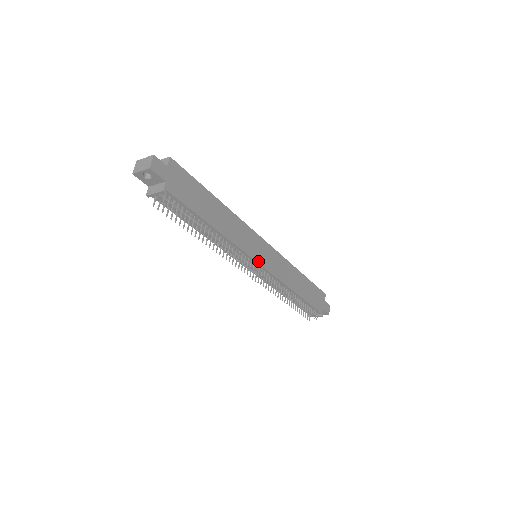
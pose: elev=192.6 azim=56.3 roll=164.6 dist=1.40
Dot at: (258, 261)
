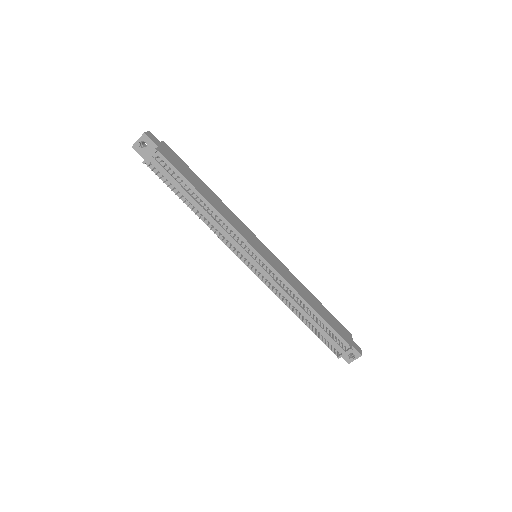
Dot at: (256, 250)
